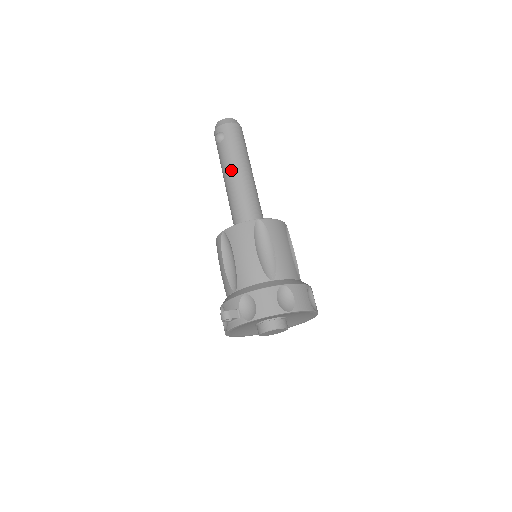
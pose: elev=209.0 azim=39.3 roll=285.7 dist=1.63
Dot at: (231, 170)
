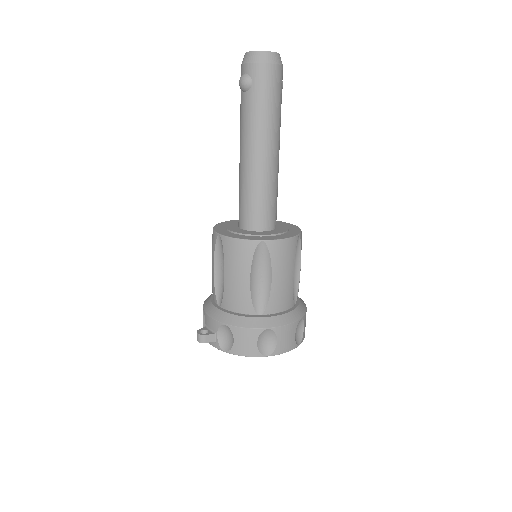
Dot at: (249, 144)
